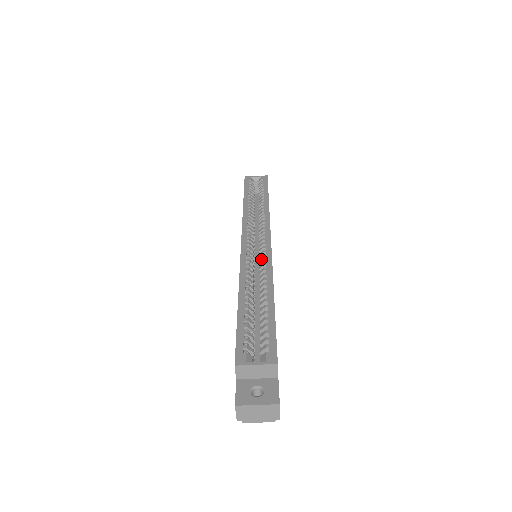
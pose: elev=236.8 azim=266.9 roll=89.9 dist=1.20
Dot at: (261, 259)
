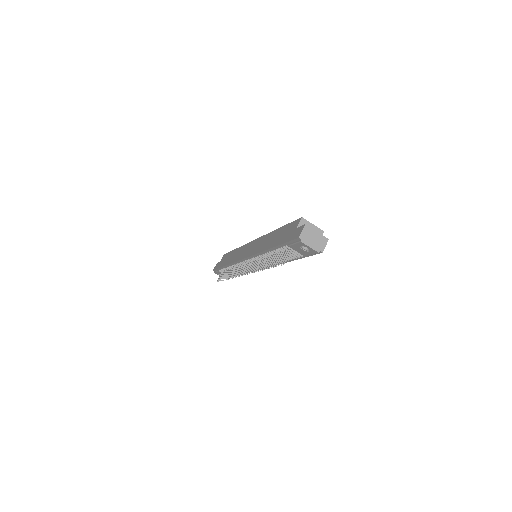
Dot at: occluded
